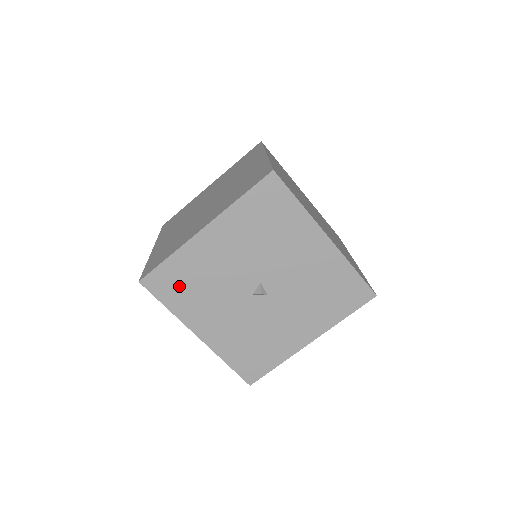
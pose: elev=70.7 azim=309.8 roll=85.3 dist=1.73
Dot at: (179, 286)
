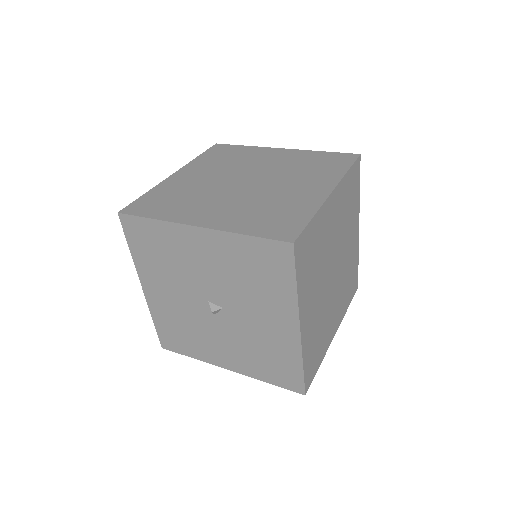
Dot at: (178, 337)
